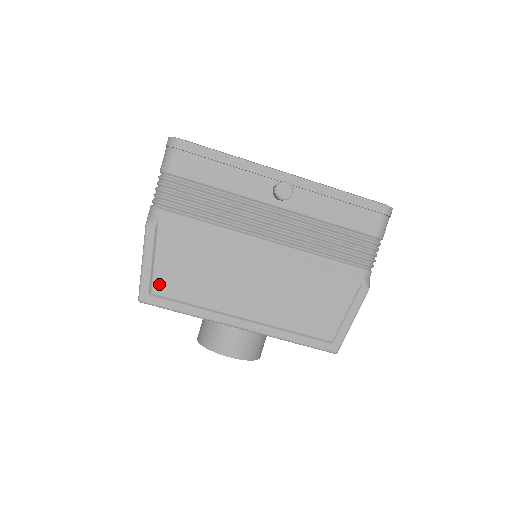
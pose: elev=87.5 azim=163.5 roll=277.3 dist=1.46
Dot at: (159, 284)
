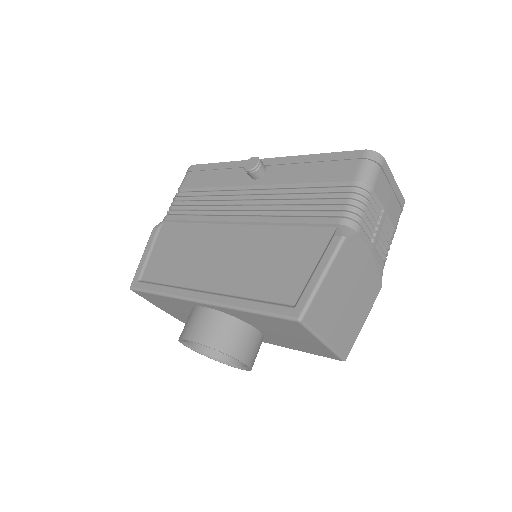
Dot at: (148, 272)
